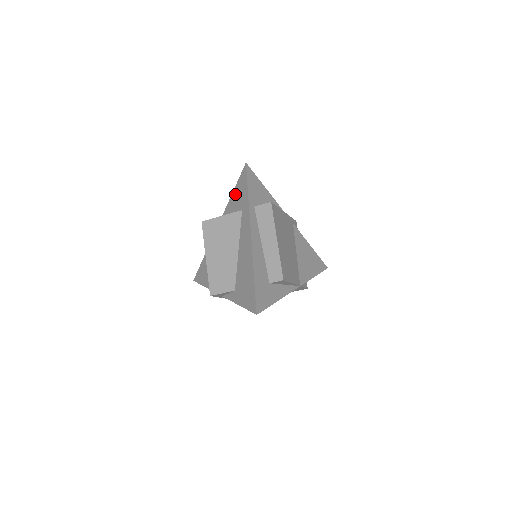
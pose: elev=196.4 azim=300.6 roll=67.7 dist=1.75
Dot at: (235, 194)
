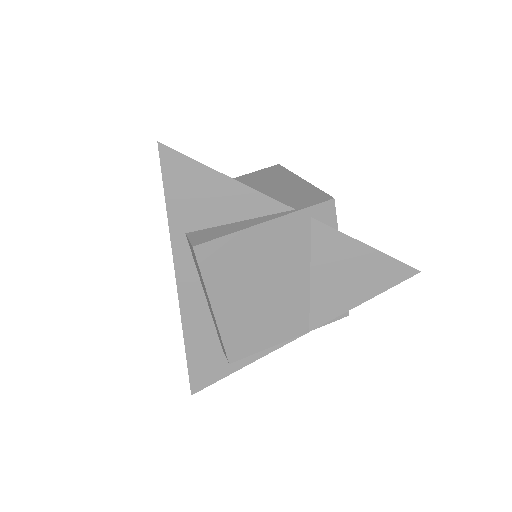
Dot at: occluded
